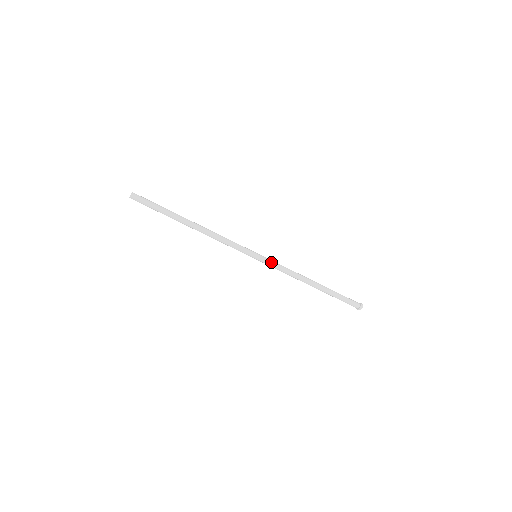
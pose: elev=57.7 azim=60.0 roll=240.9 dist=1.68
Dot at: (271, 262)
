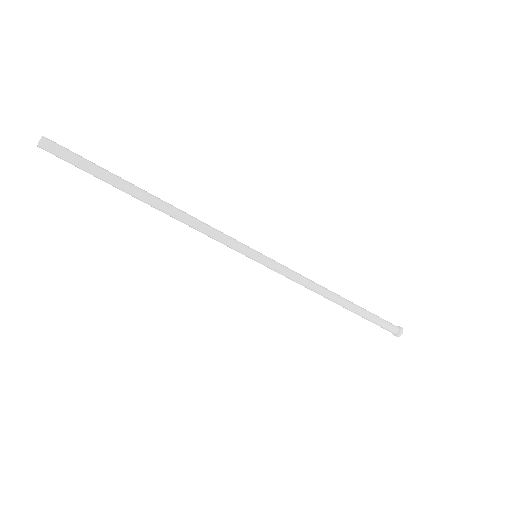
Dot at: (277, 270)
